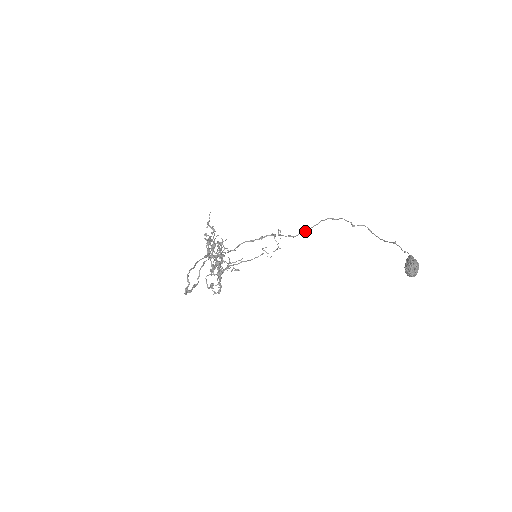
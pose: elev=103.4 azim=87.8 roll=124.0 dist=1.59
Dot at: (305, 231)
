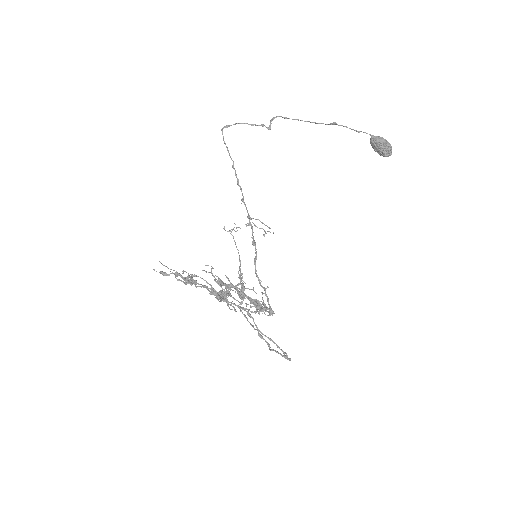
Dot at: (236, 175)
